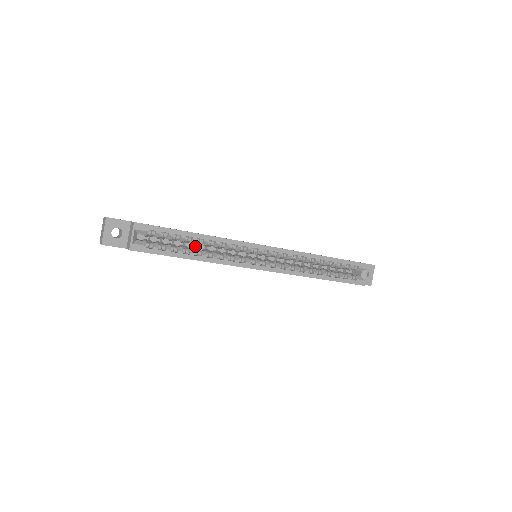
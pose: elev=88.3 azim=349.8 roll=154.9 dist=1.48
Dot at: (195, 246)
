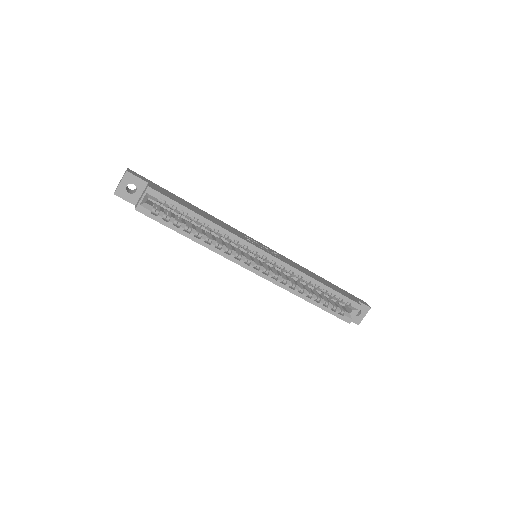
Dot at: occluded
